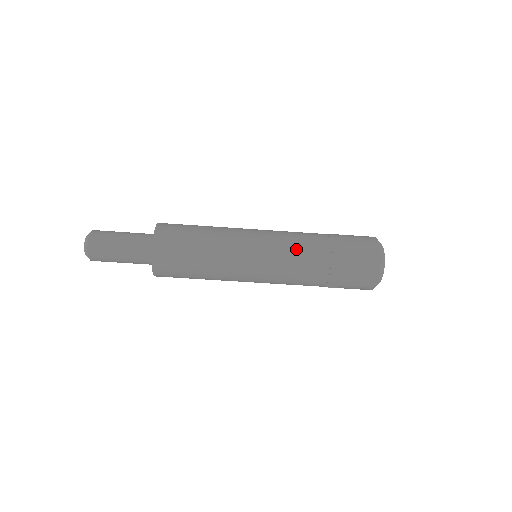
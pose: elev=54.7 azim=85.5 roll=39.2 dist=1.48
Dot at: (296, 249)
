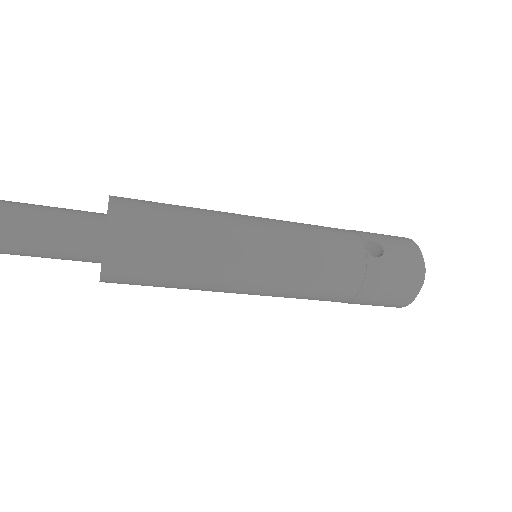
Dot at: (311, 294)
